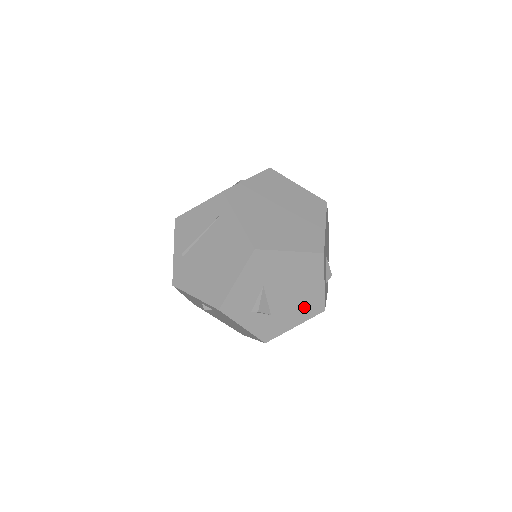
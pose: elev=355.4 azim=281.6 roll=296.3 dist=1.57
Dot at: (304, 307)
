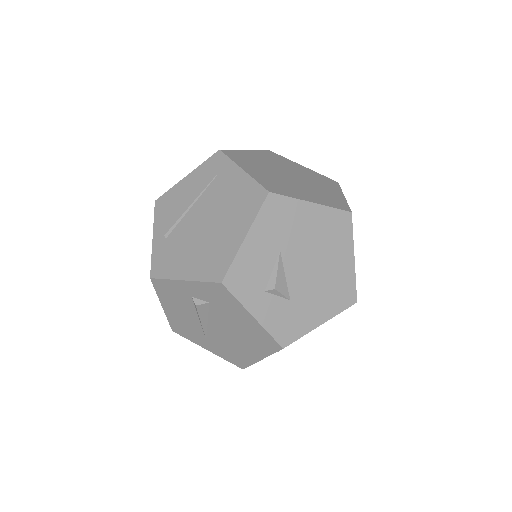
Dot at: (331, 293)
